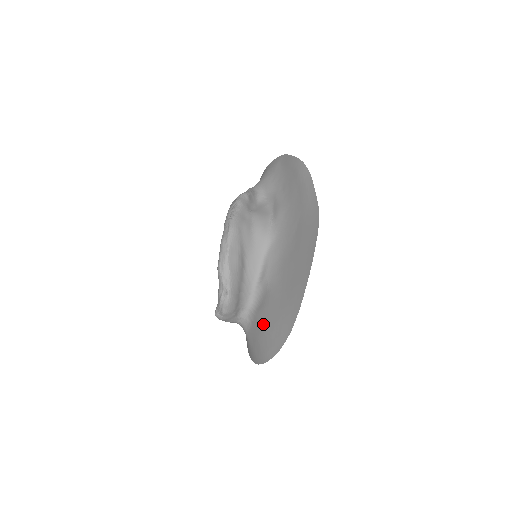
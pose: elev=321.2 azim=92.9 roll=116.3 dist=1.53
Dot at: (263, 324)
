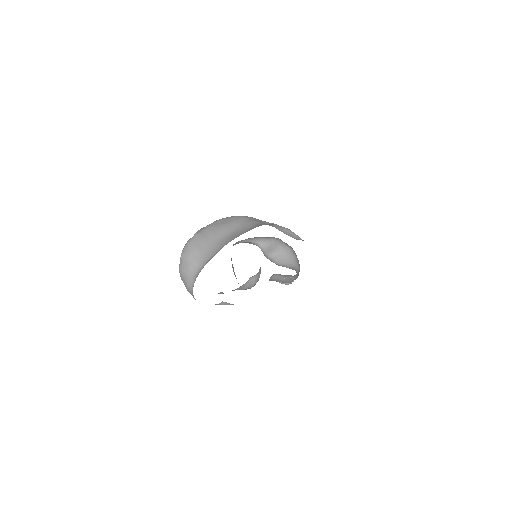
Dot at: occluded
